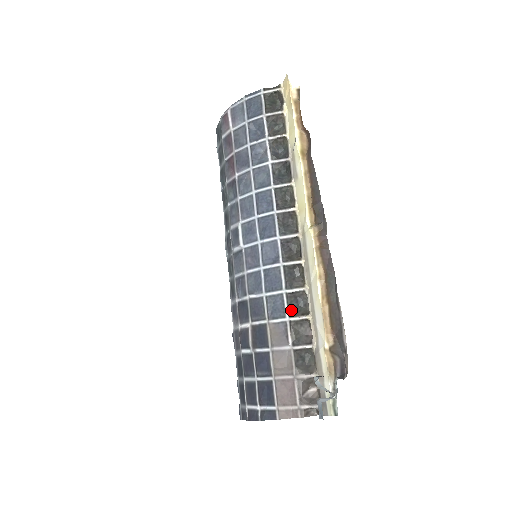
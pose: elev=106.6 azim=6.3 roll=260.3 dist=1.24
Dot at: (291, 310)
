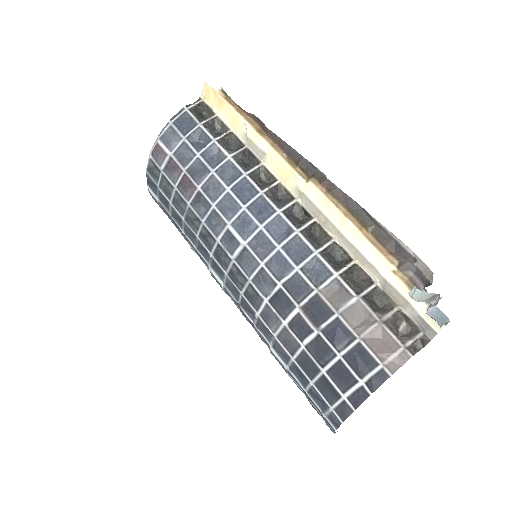
Dot at: (334, 265)
